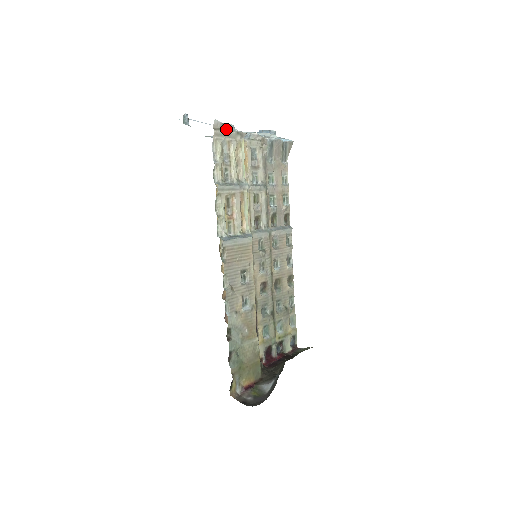
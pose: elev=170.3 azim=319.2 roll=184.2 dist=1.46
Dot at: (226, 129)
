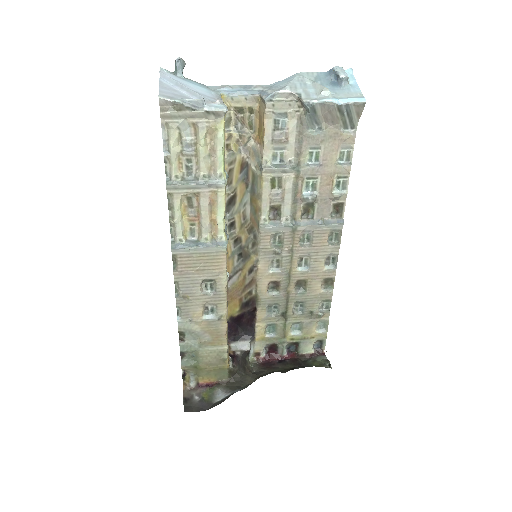
Dot at: (183, 109)
